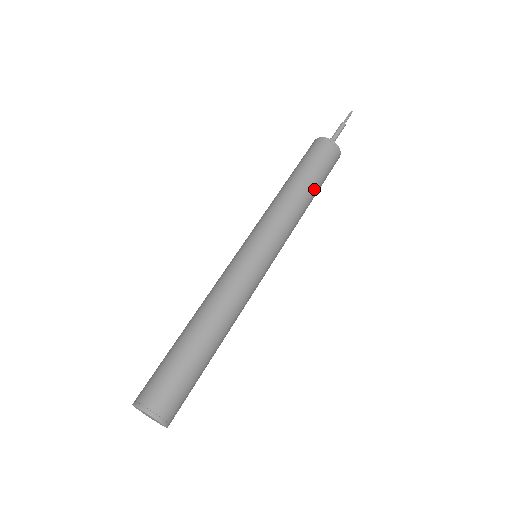
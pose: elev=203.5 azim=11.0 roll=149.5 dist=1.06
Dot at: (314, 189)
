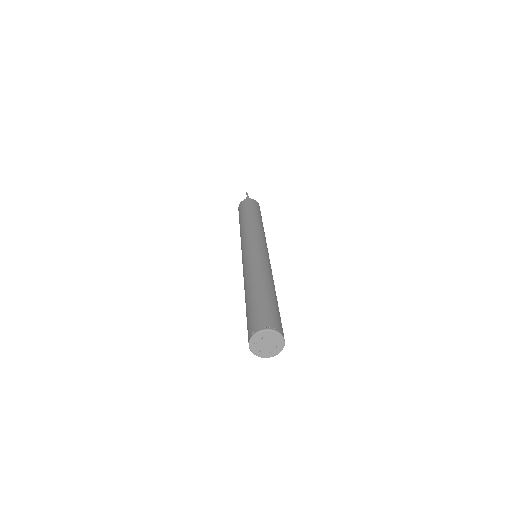
Dot at: occluded
